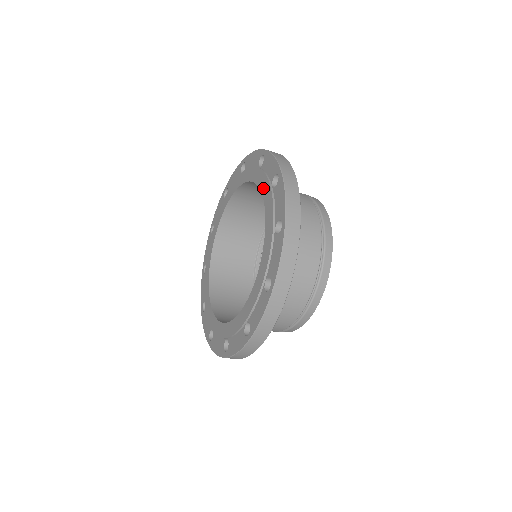
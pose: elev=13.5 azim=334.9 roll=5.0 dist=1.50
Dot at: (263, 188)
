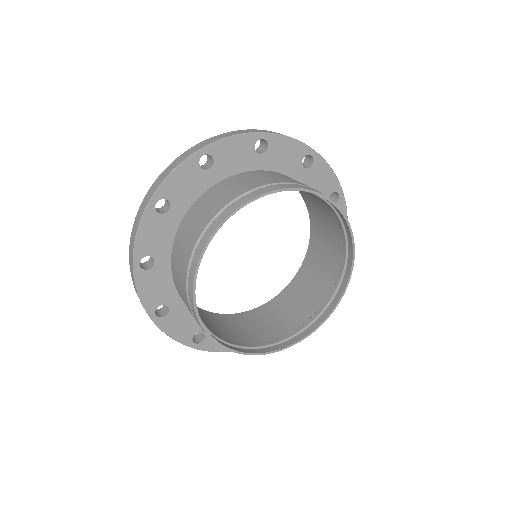
Dot at: occluded
